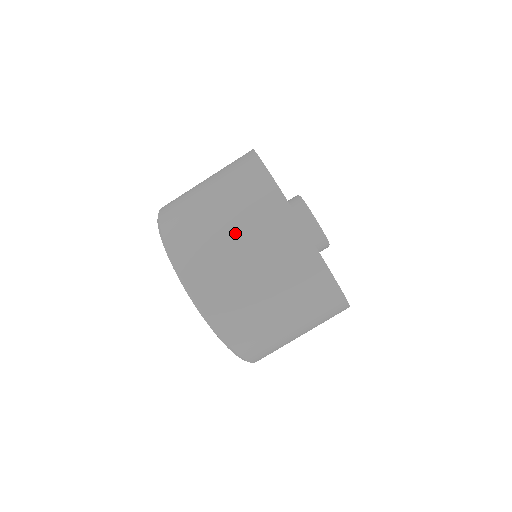
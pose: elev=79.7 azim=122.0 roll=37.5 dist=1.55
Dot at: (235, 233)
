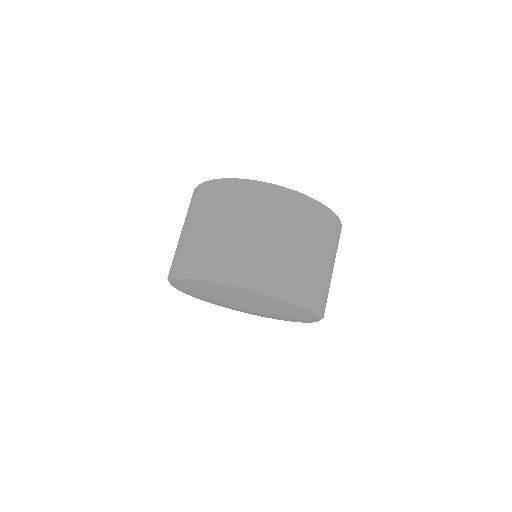
Dot at: (247, 226)
